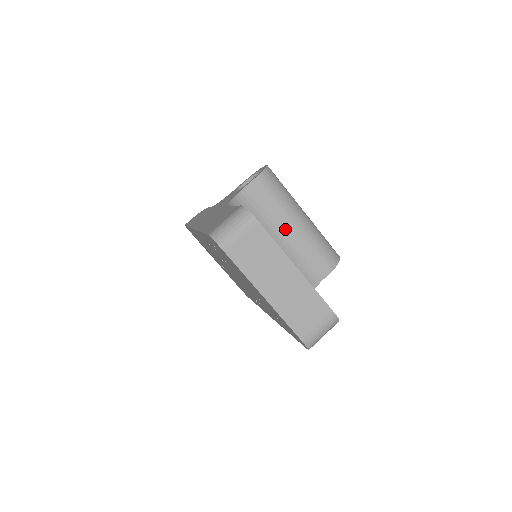
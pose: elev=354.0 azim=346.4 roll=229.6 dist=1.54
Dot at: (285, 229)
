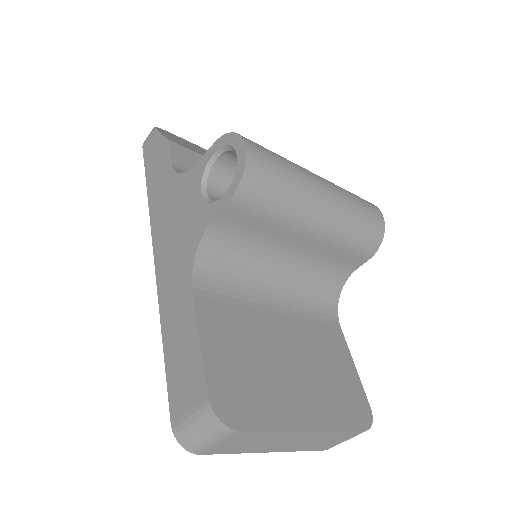
Dot at: (293, 242)
